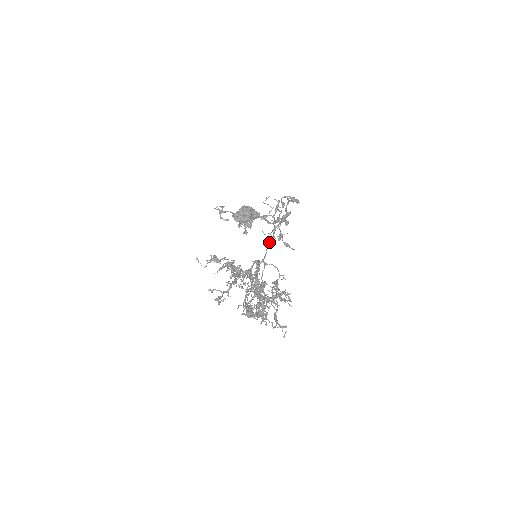
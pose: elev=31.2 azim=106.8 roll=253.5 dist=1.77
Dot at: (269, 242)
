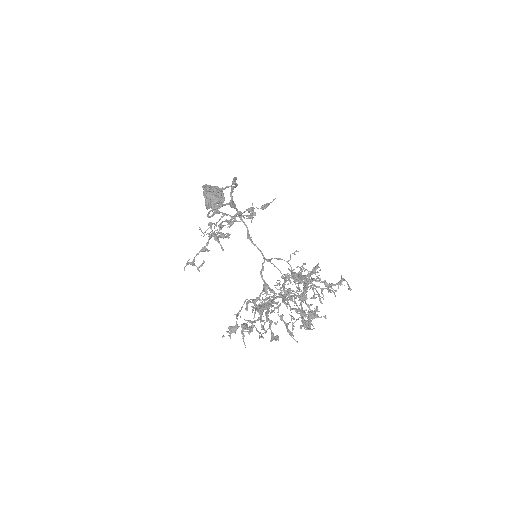
Dot at: (249, 238)
